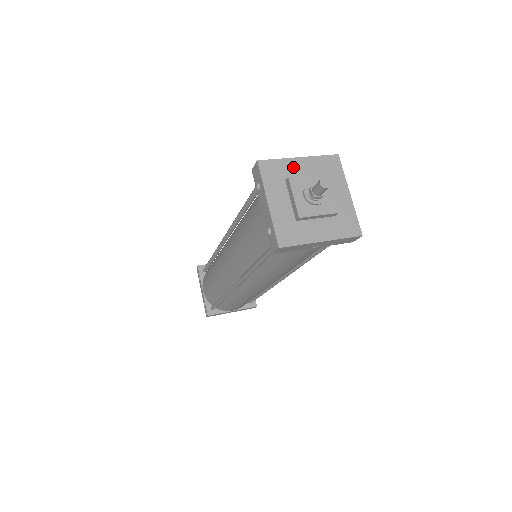
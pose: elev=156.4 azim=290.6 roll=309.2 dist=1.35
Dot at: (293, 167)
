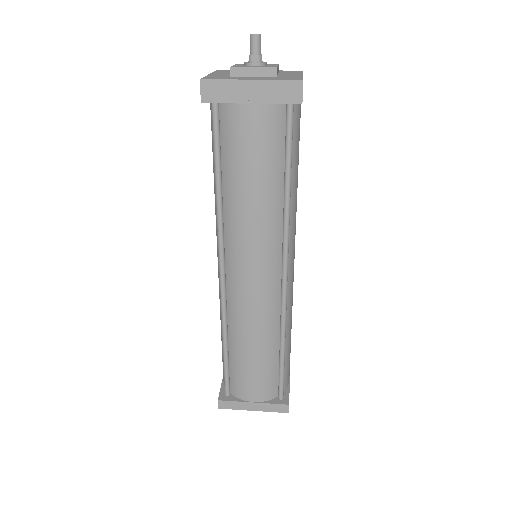
Dot at: occluded
